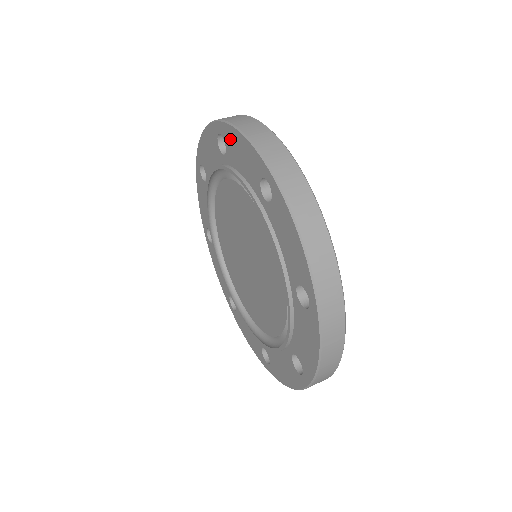
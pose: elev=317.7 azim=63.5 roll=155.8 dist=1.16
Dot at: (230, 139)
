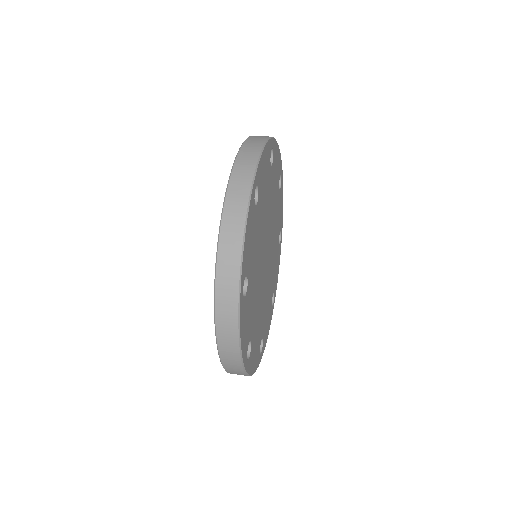
Dot at: occluded
